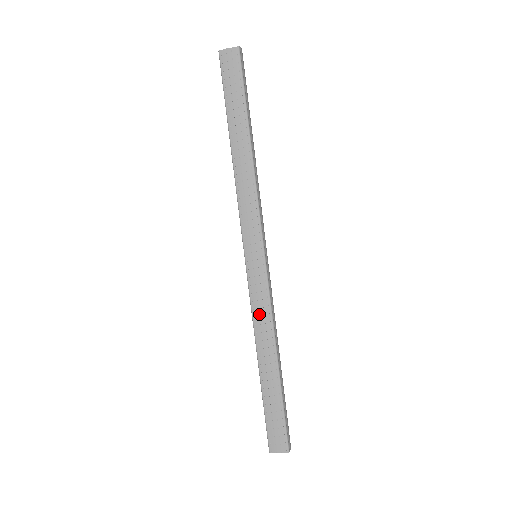
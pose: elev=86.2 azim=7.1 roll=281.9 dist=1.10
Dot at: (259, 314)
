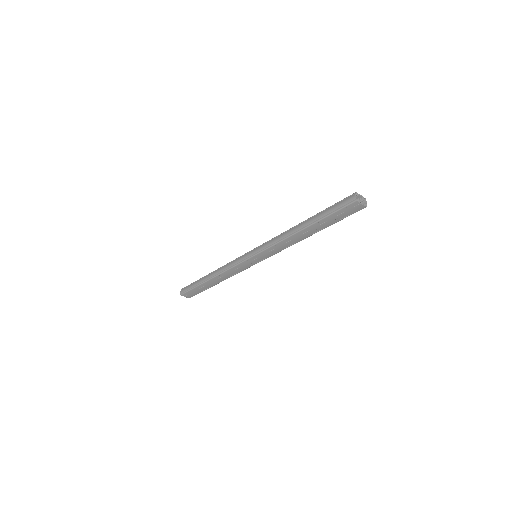
Dot at: (232, 272)
